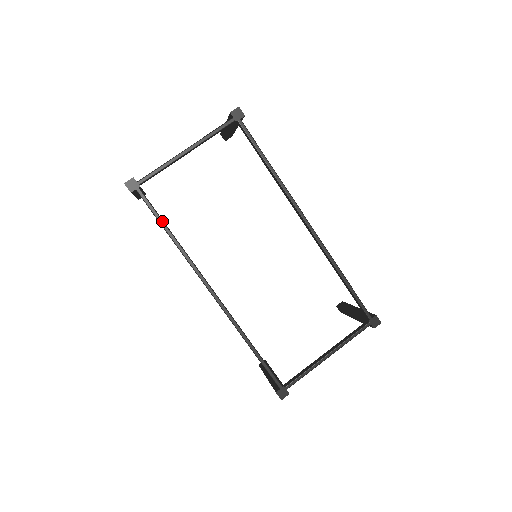
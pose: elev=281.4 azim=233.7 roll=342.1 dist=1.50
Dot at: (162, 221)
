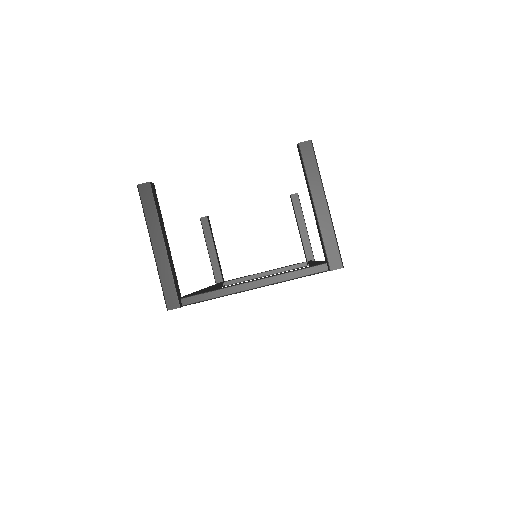
Dot at: occluded
